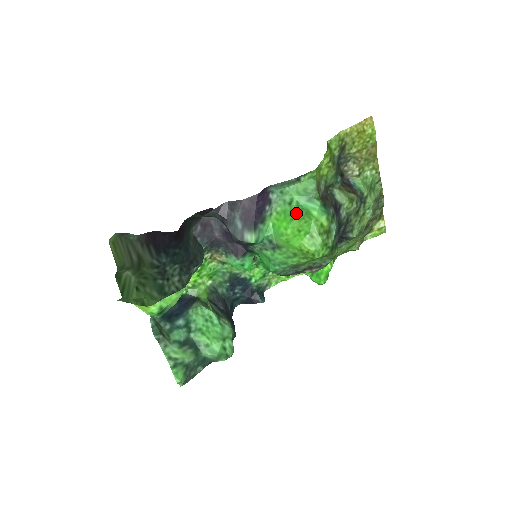
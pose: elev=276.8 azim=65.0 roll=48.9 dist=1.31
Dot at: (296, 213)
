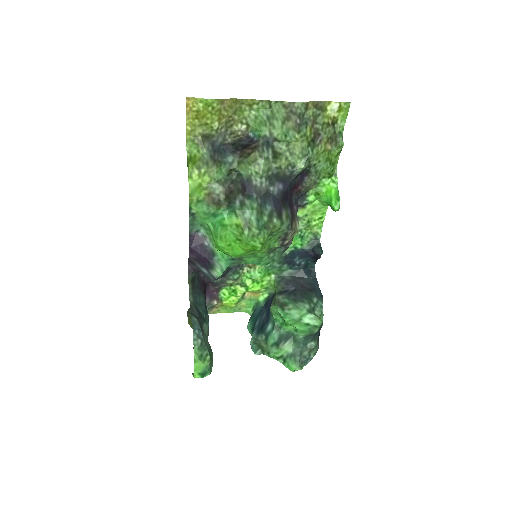
Dot at: (215, 236)
